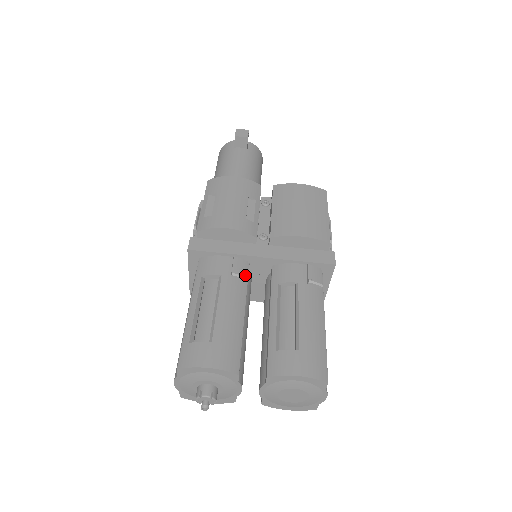
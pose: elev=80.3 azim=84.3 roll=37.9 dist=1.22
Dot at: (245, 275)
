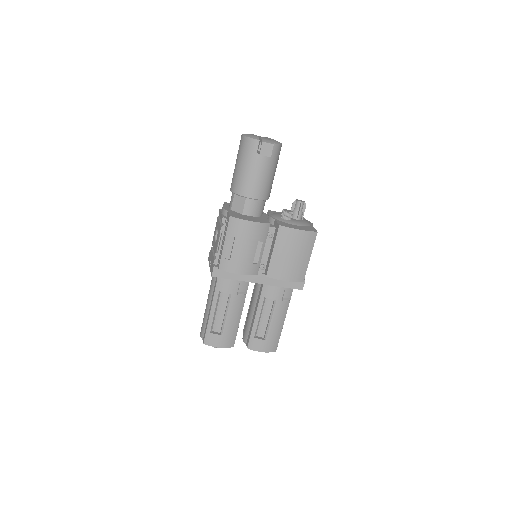
Dot at: (246, 291)
